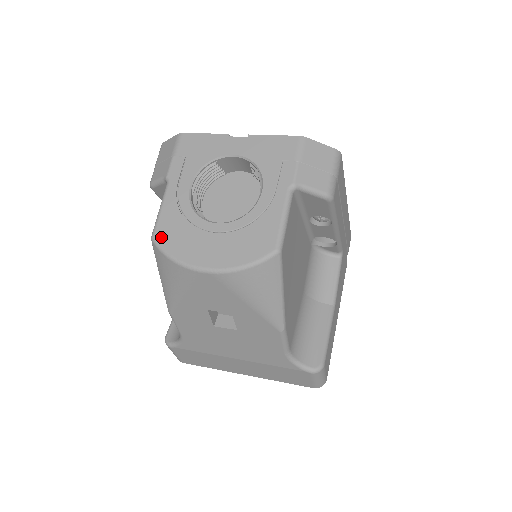
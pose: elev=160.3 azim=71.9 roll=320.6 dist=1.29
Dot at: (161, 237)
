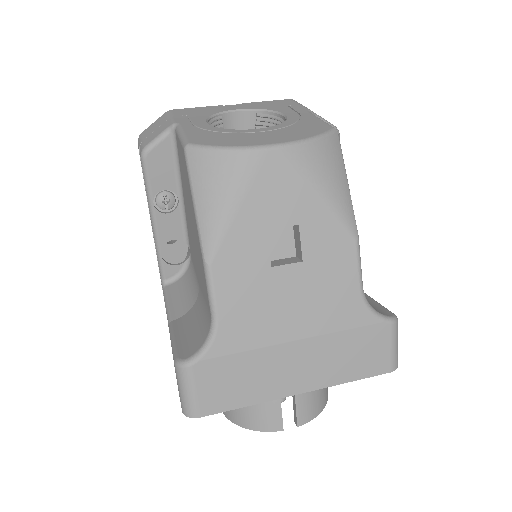
Dot at: (199, 141)
